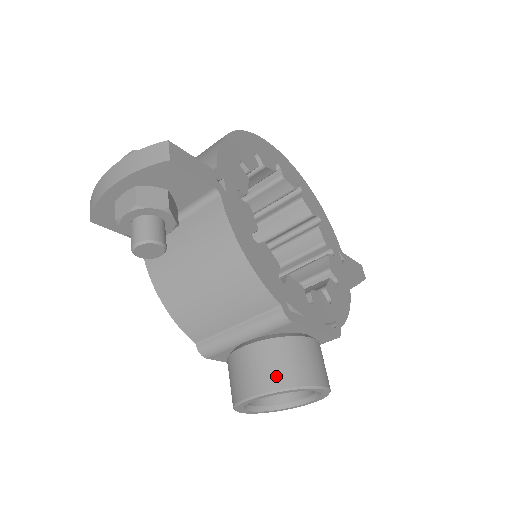
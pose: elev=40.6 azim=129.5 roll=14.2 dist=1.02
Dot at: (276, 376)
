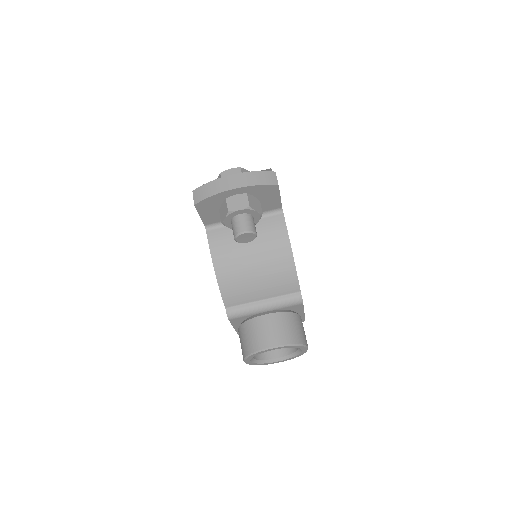
Dot at: (289, 336)
